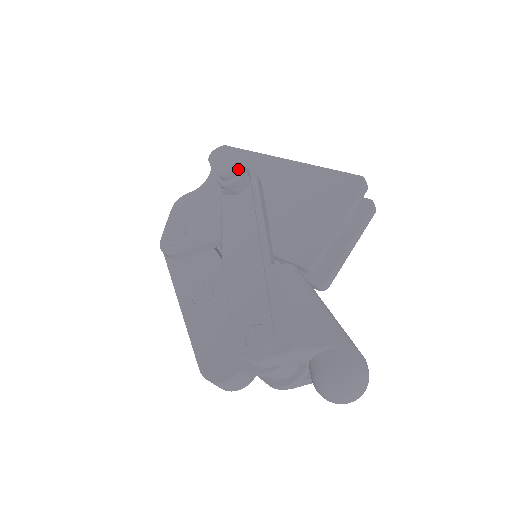
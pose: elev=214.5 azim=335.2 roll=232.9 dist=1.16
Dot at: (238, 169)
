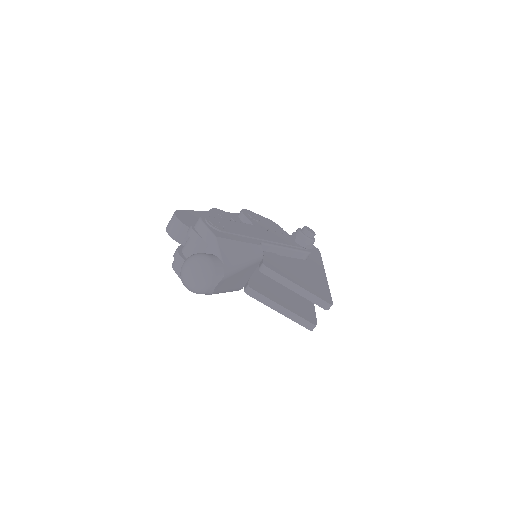
Dot at: (311, 237)
